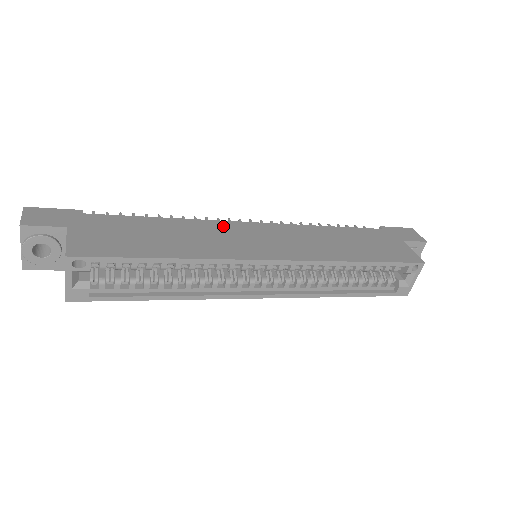
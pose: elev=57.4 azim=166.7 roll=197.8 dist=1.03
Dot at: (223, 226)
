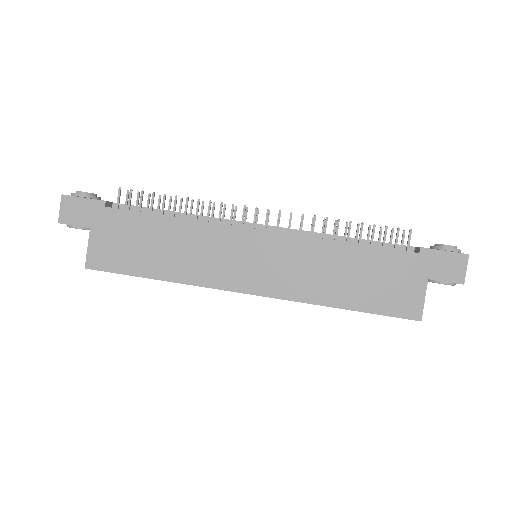
Dot at: (223, 235)
